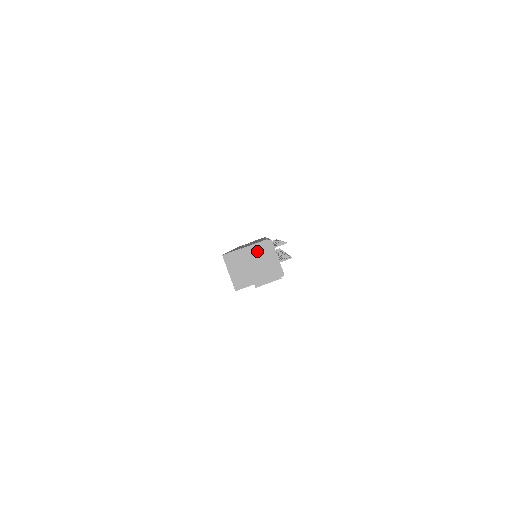
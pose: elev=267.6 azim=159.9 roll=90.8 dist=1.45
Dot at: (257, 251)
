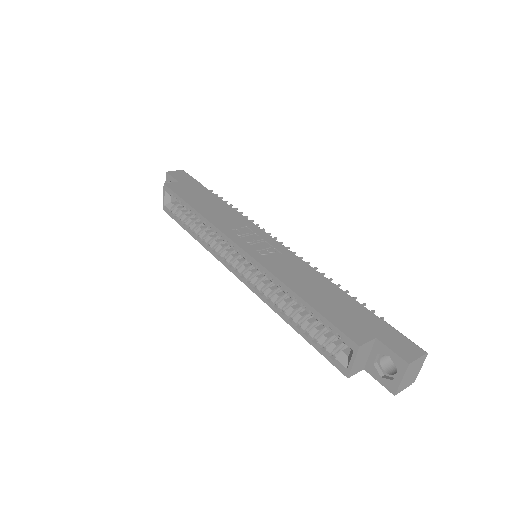
Dot at: (415, 364)
